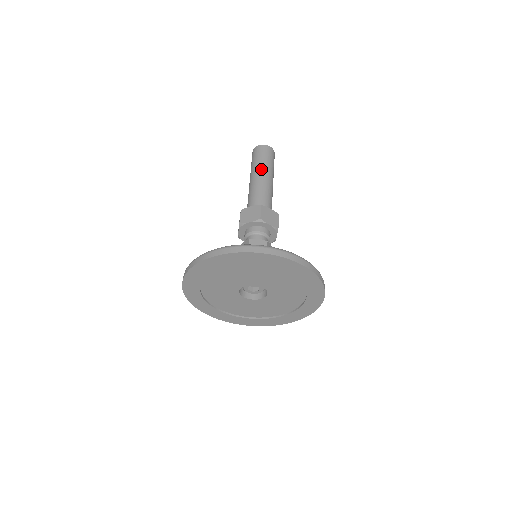
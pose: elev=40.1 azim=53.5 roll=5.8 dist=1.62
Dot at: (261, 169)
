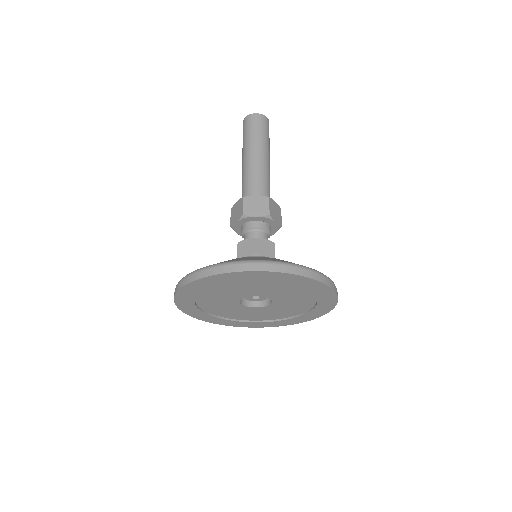
Dot at: (247, 148)
